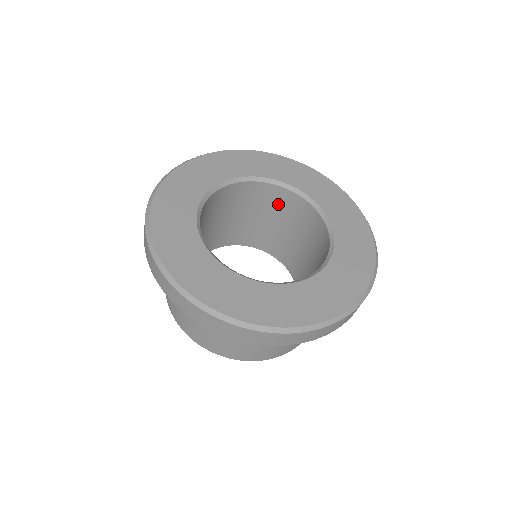
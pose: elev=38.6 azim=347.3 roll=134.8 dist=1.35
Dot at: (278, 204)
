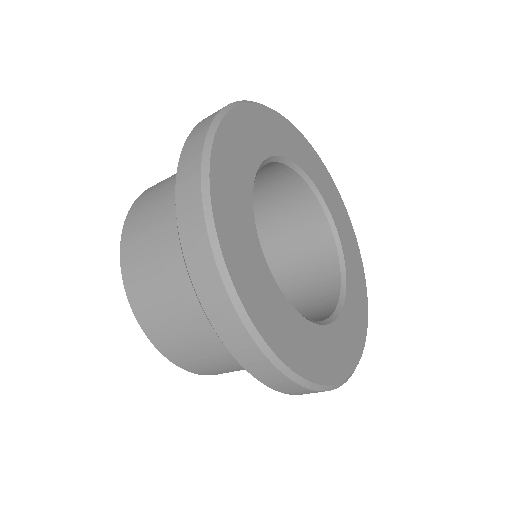
Dot at: occluded
